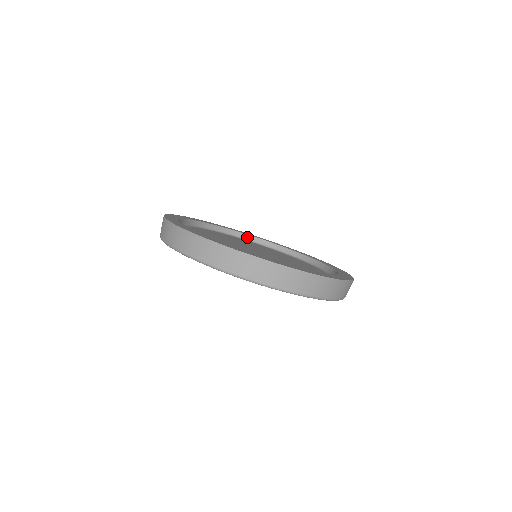
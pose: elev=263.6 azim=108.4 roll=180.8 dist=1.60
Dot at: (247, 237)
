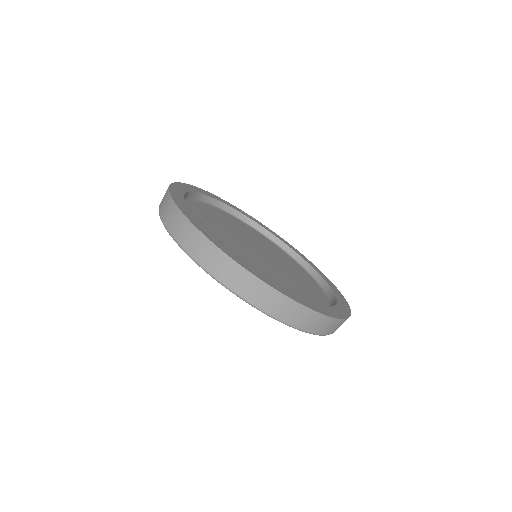
Dot at: (289, 251)
